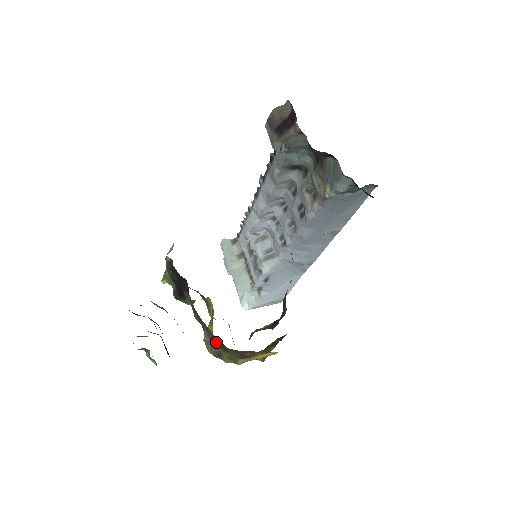
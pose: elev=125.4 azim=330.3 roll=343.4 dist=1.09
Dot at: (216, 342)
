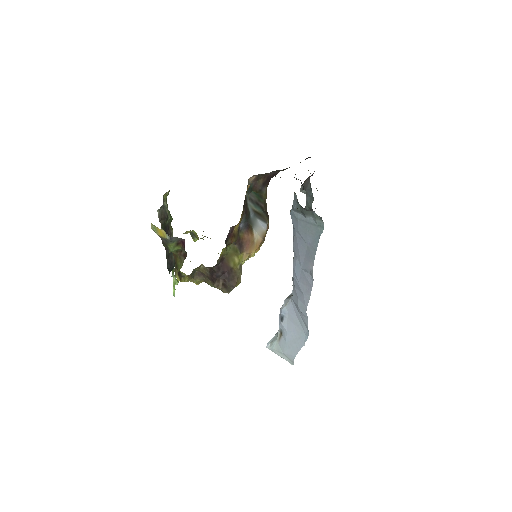
Dot at: occluded
